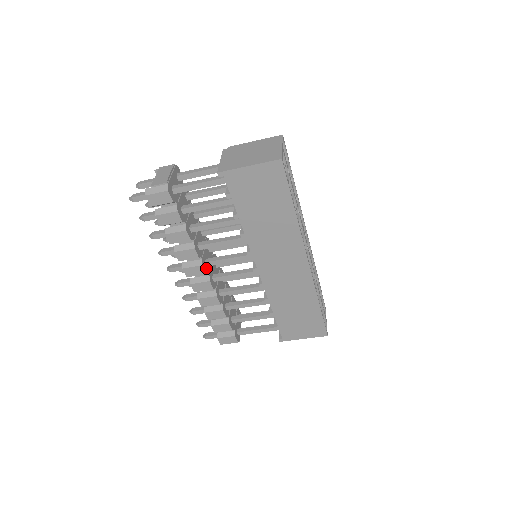
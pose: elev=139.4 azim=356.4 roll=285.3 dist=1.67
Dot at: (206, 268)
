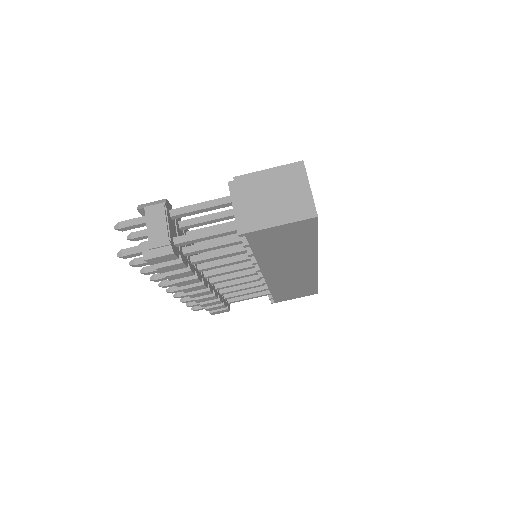
Dot at: (206, 281)
